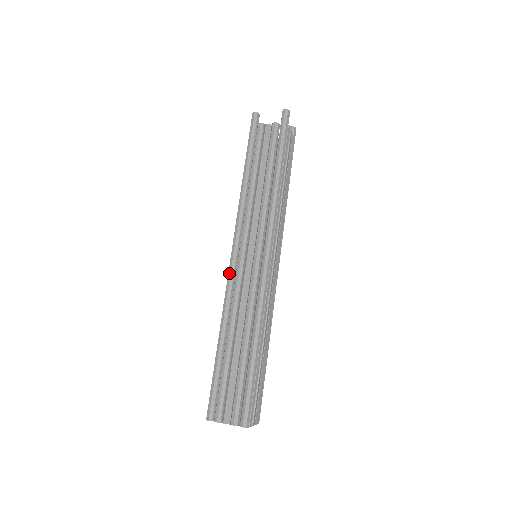
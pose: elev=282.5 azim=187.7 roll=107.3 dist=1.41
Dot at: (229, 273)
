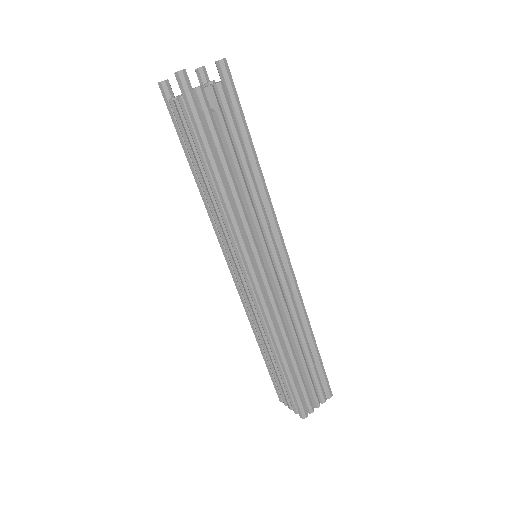
Dot at: occluded
